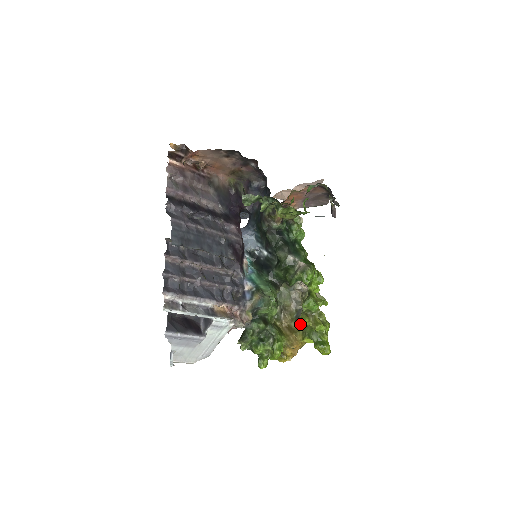
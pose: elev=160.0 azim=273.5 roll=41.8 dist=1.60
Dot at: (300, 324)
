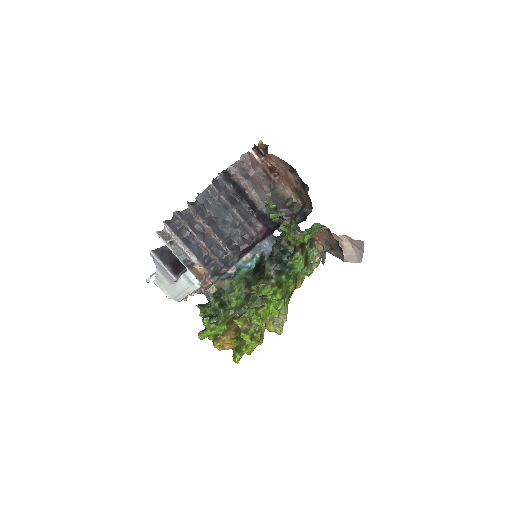
Dot at: occluded
